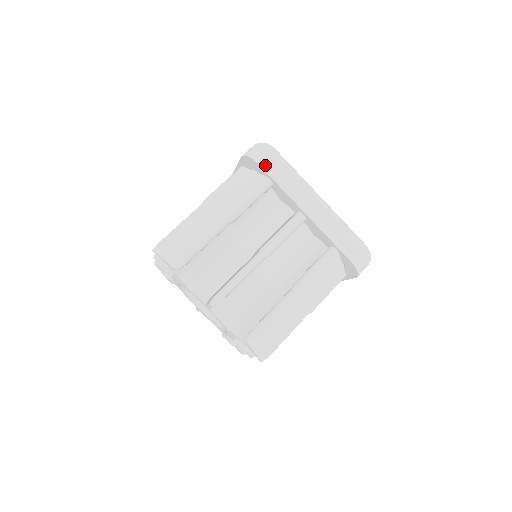
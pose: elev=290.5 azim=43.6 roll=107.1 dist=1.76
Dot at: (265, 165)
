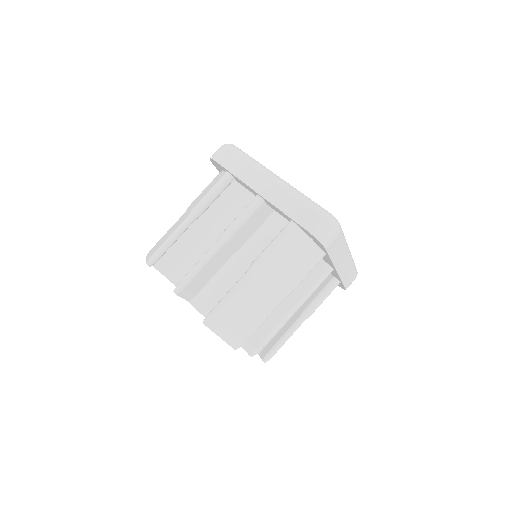
Dot at: (221, 161)
